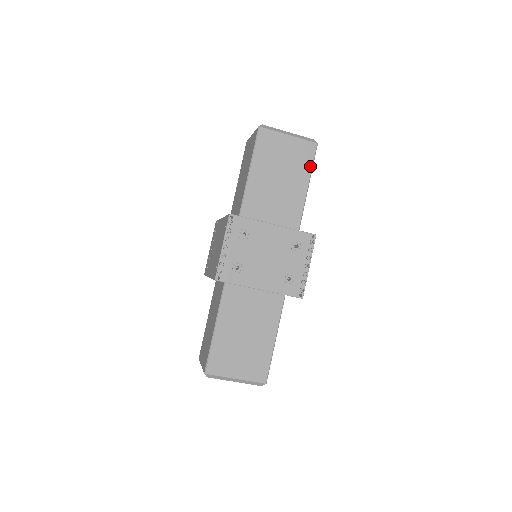
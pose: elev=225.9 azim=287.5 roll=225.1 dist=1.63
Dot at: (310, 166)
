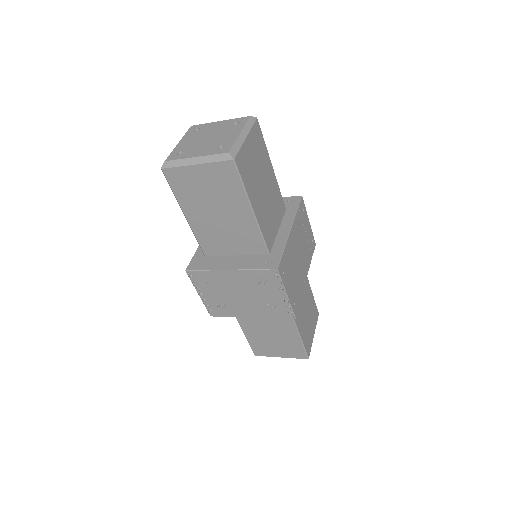
Dot at: (240, 188)
